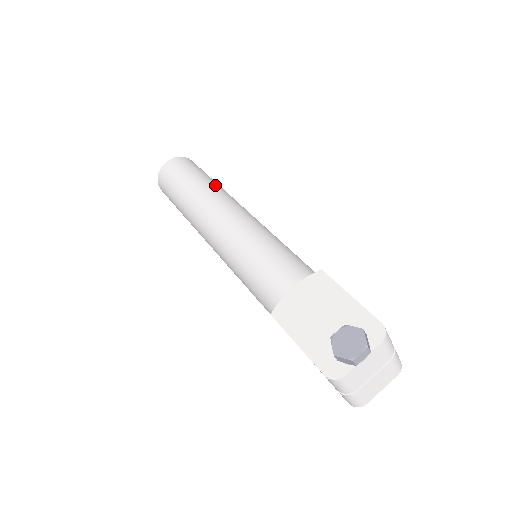
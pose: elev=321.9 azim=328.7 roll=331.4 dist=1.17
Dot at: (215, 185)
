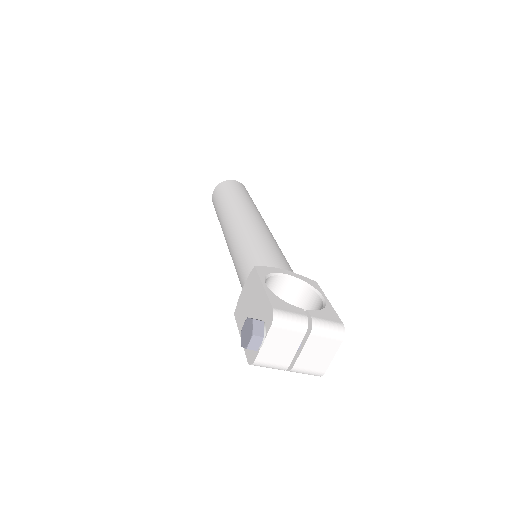
Dot at: (234, 201)
